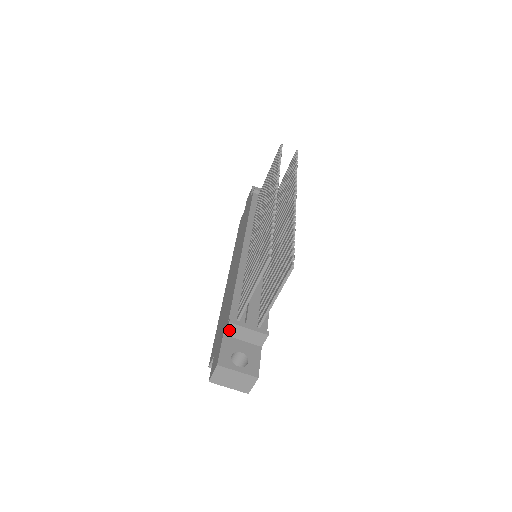
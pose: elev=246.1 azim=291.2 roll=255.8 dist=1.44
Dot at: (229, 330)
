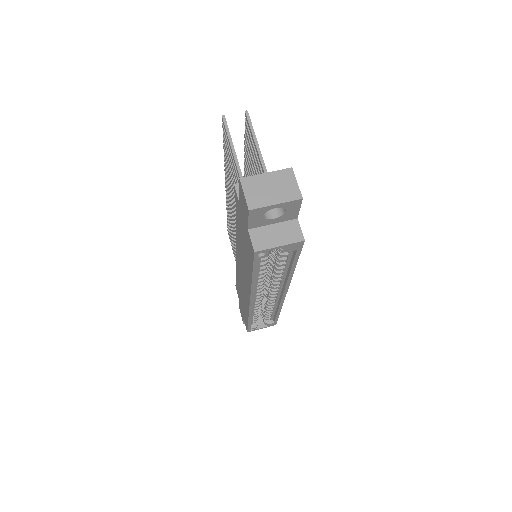
Dot at: occluded
